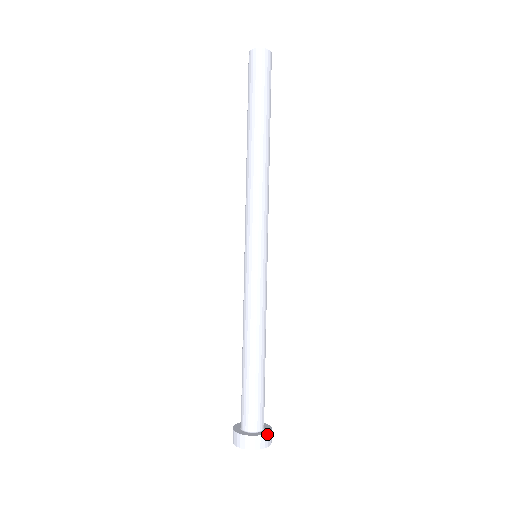
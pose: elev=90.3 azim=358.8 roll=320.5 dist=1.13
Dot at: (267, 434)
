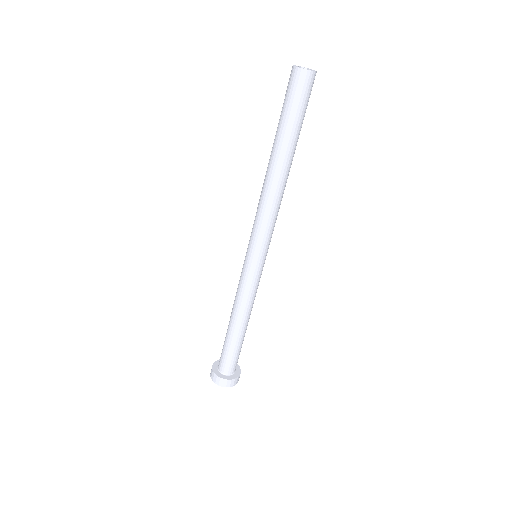
Dot at: (240, 369)
